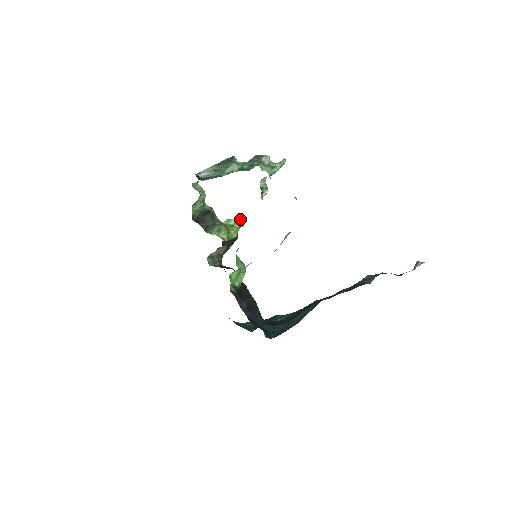
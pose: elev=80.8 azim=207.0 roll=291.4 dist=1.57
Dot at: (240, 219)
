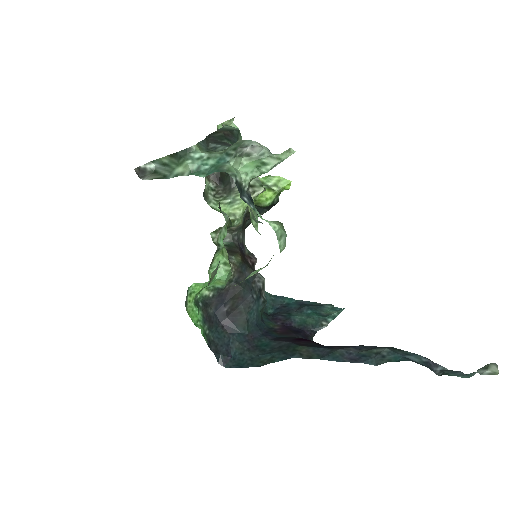
Dot at: (285, 179)
